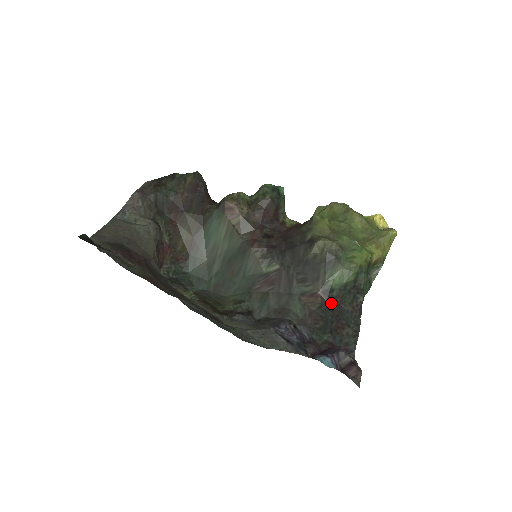
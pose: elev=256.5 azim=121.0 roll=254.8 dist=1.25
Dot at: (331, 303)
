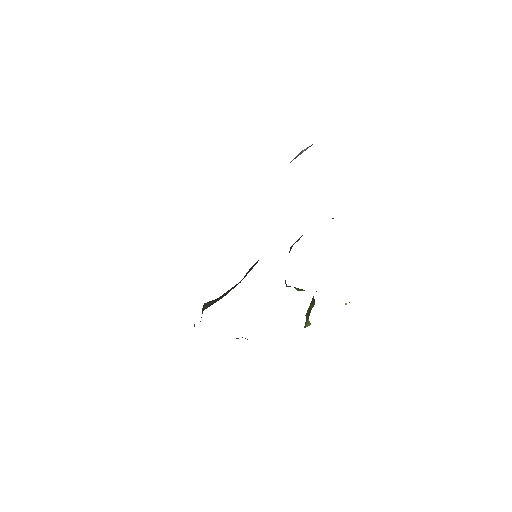
Dot at: occluded
